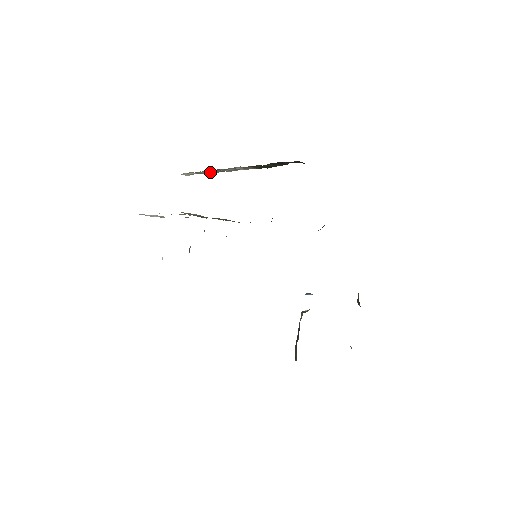
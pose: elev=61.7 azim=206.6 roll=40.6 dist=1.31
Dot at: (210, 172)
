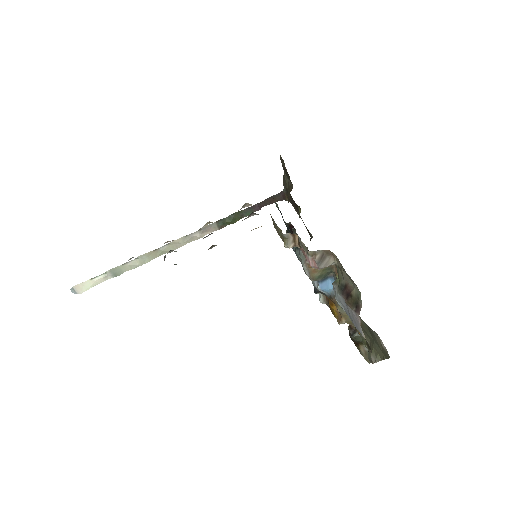
Dot at: (137, 262)
